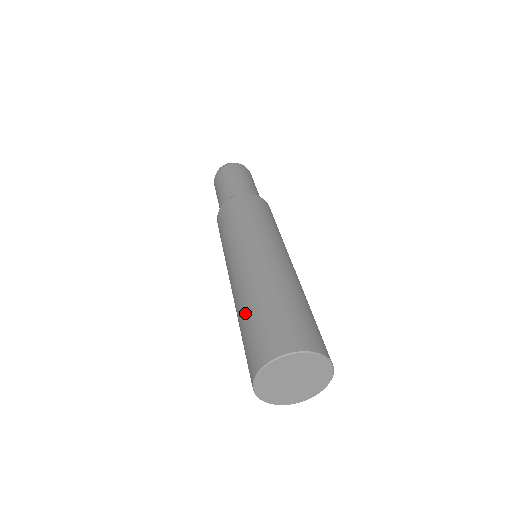
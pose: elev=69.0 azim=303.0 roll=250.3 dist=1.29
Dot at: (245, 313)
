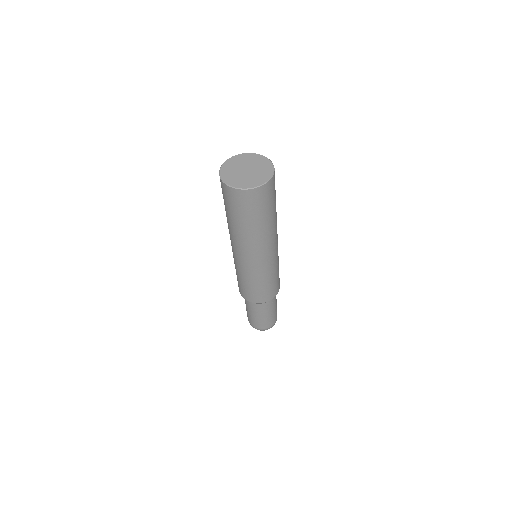
Dot at: occluded
